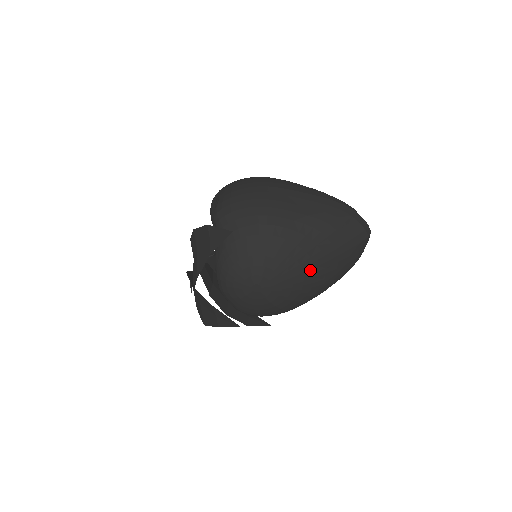
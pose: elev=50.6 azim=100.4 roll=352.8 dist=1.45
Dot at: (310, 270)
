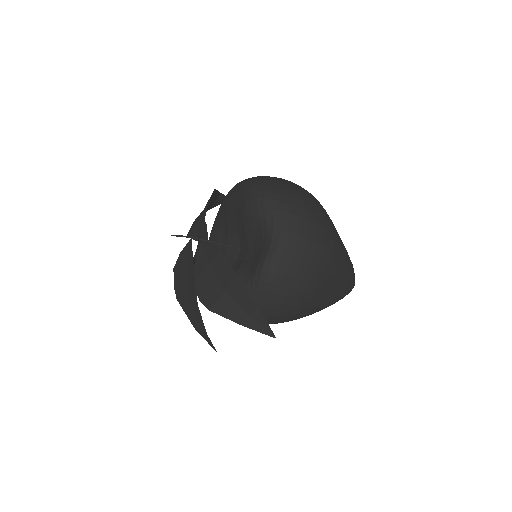
Dot at: occluded
